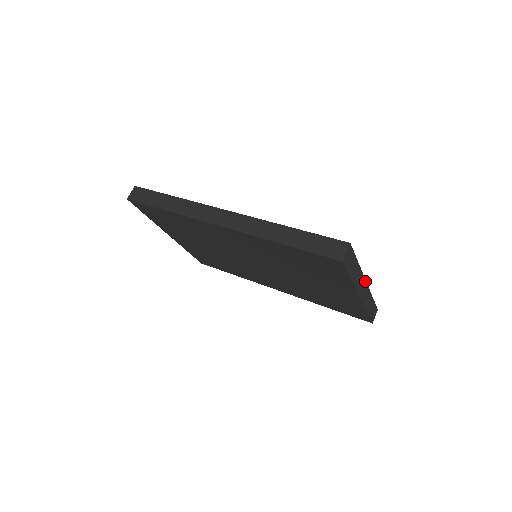
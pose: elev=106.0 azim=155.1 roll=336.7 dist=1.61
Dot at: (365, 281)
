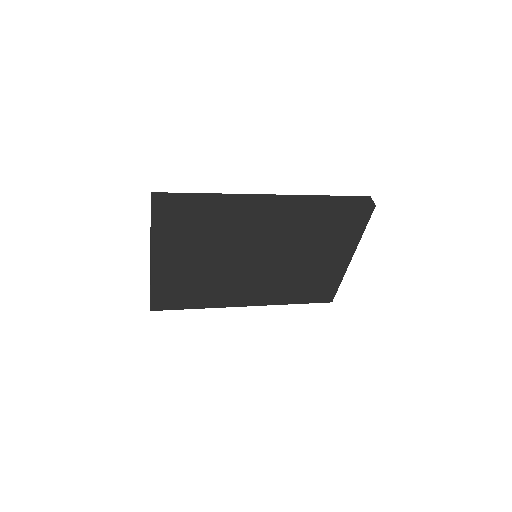
Dot at: occluded
